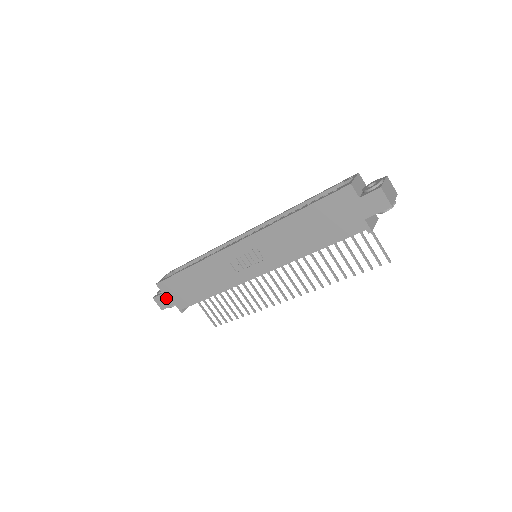
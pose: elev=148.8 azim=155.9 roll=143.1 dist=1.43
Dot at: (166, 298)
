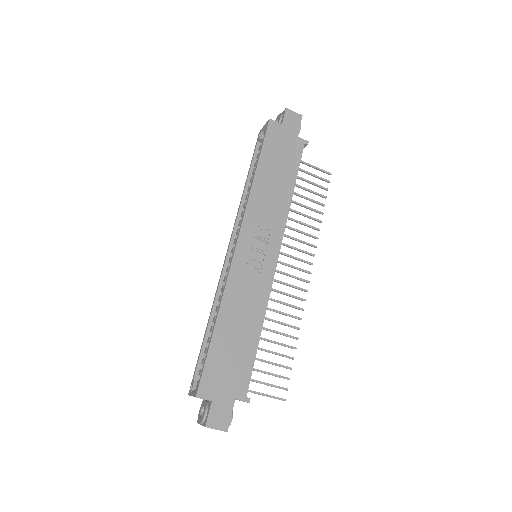
Dot at: (220, 403)
